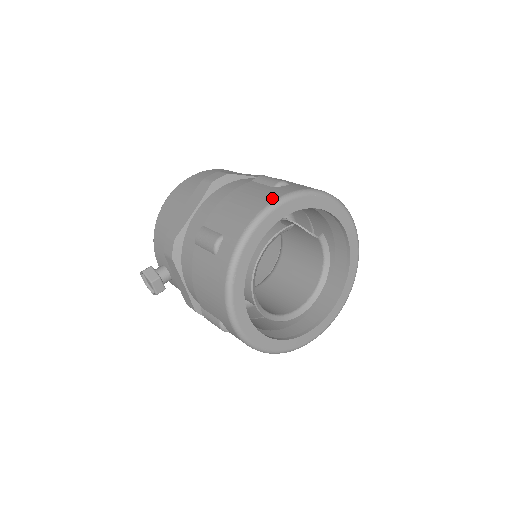
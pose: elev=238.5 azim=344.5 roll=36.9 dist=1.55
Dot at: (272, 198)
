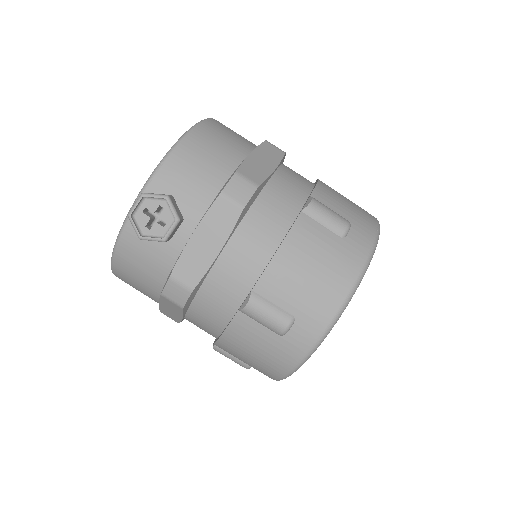
Dot at: occluded
